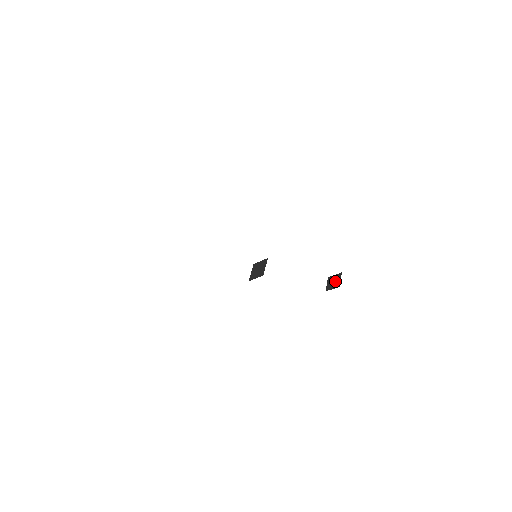
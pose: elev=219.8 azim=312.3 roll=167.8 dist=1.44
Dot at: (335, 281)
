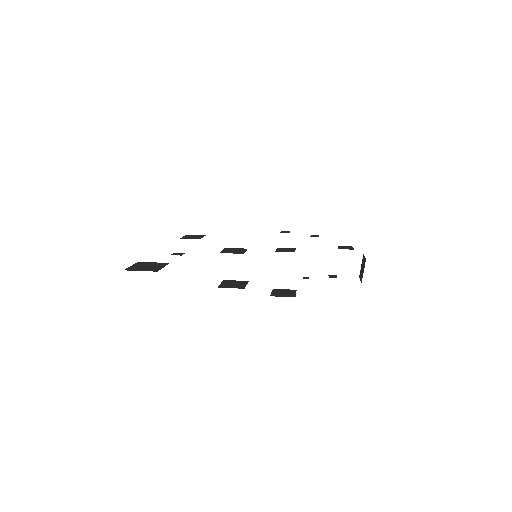
Dot at: (362, 269)
